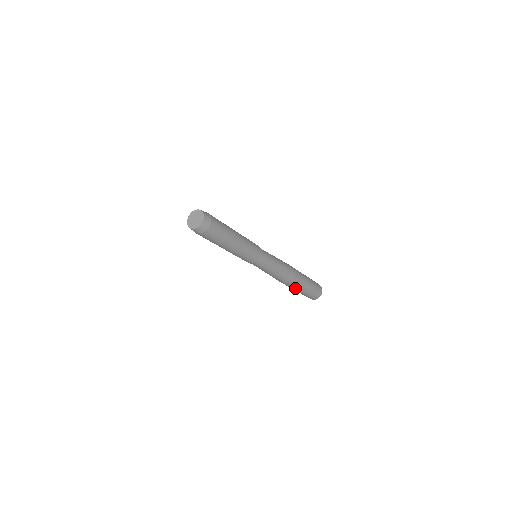
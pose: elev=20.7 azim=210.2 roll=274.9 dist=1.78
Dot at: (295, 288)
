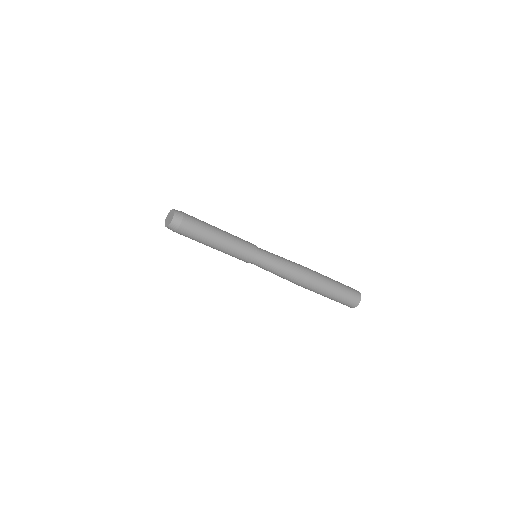
Dot at: (320, 292)
